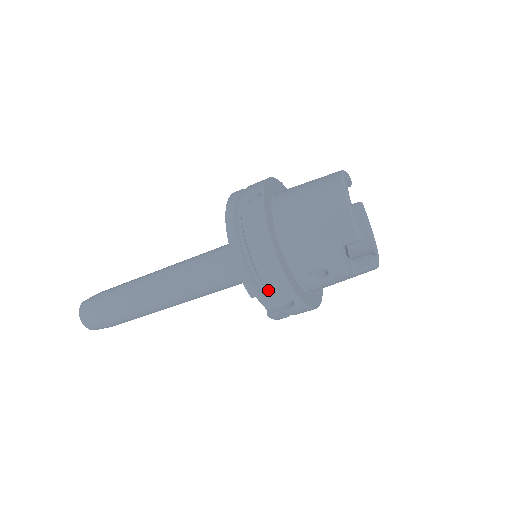
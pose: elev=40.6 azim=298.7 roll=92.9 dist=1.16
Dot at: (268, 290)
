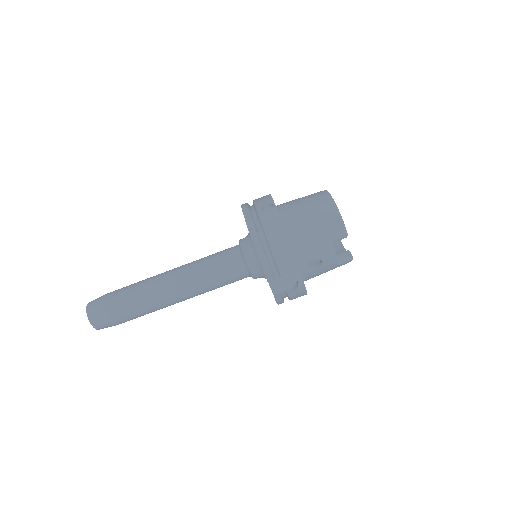
Dot at: (282, 275)
